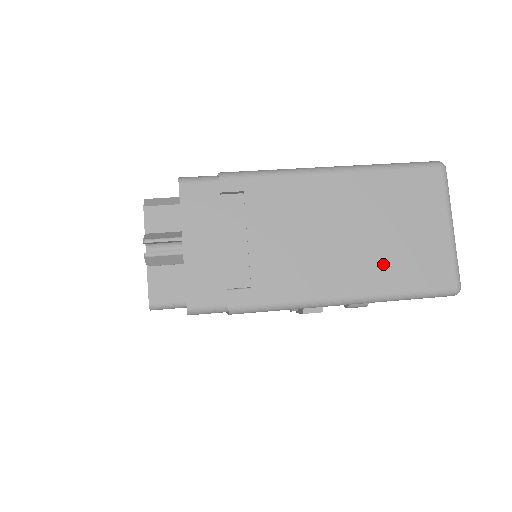
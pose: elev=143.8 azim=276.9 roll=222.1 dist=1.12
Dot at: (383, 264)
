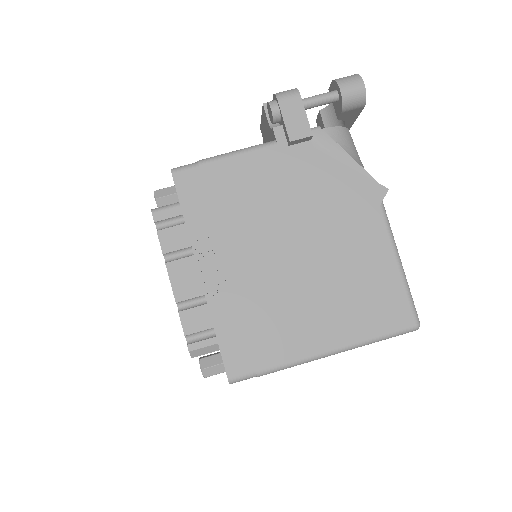
Dot at: occluded
